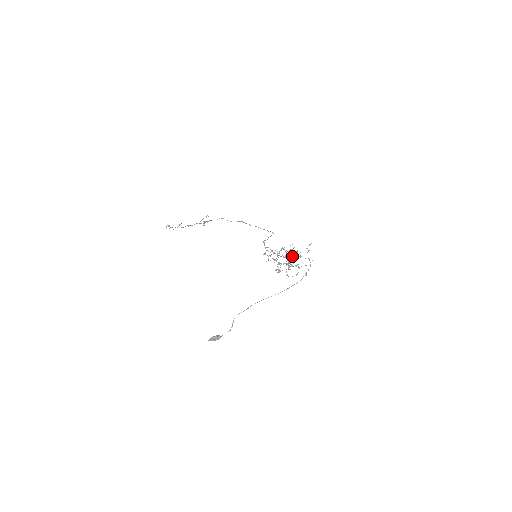
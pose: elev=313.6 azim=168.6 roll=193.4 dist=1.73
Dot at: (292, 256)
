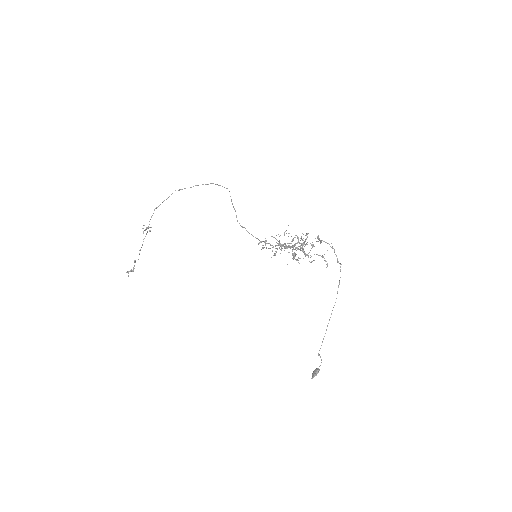
Dot at: (301, 245)
